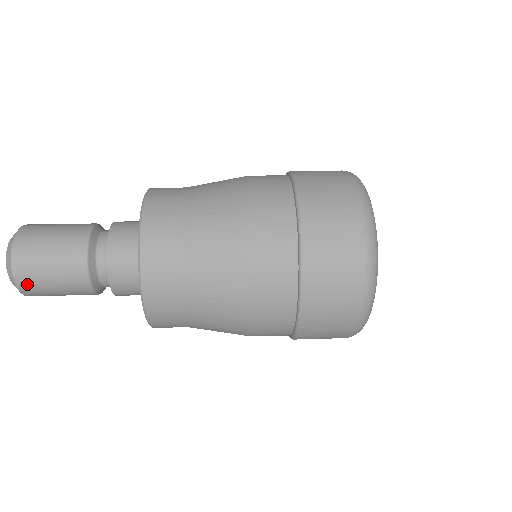
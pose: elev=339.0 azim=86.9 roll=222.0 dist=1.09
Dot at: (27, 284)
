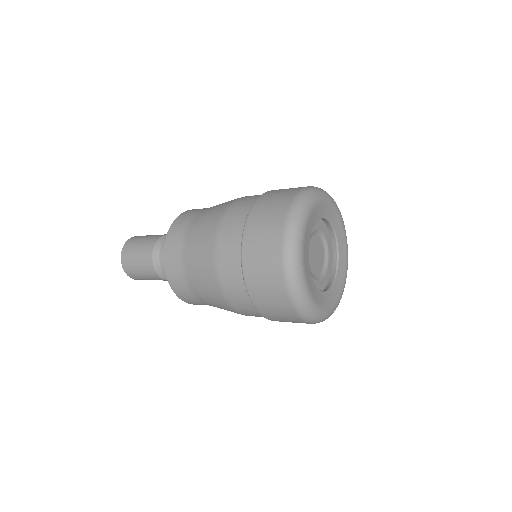
Dot at: (136, 278)
